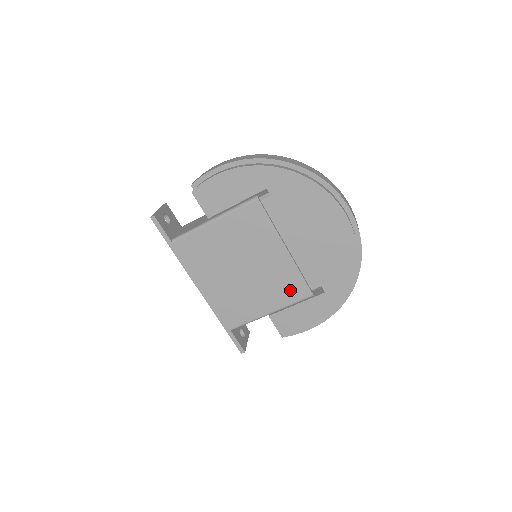
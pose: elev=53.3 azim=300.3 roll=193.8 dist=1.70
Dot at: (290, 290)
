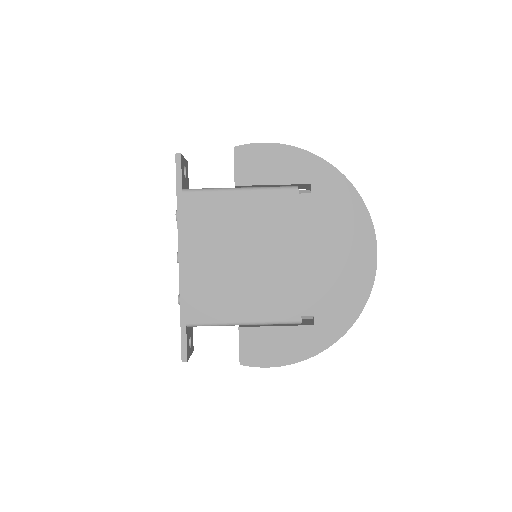
Dot at: (280, 304)
